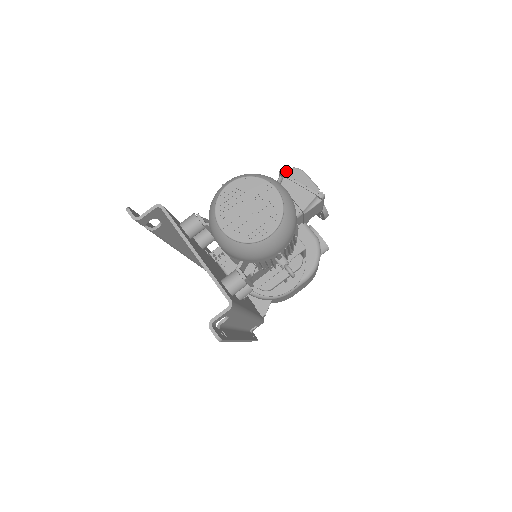
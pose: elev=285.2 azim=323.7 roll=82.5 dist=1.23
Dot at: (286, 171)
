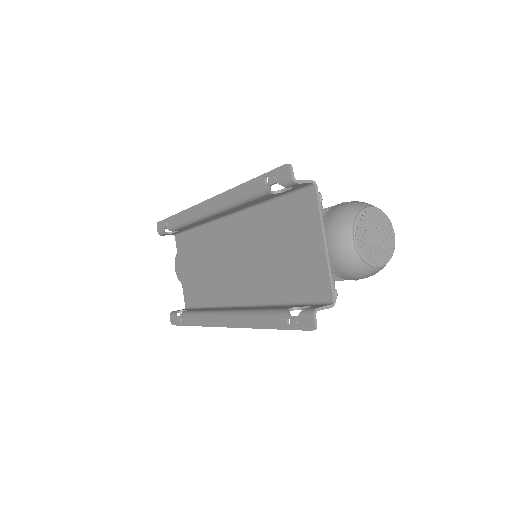
Dot at: occluded
